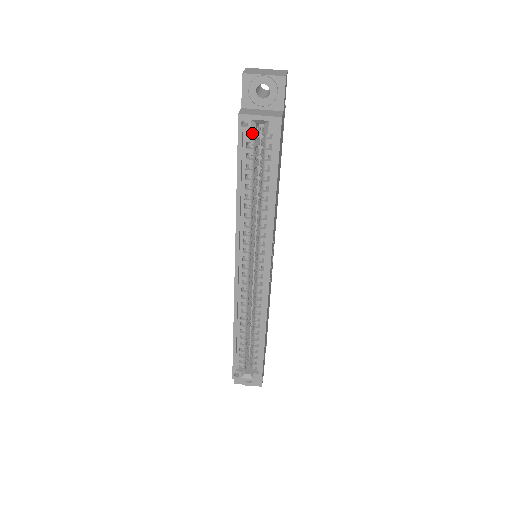
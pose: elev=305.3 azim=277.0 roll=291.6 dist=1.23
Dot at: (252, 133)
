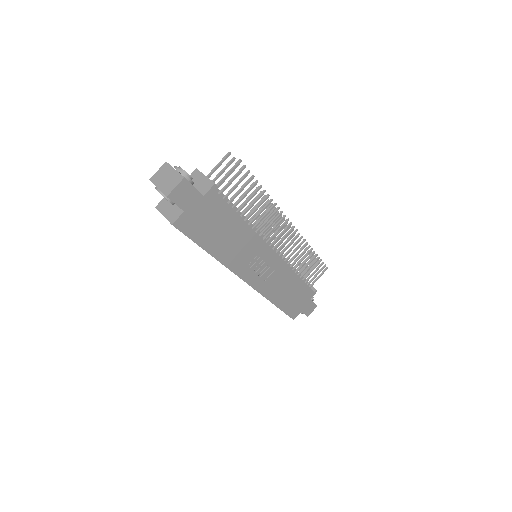
Dot at: occluded
